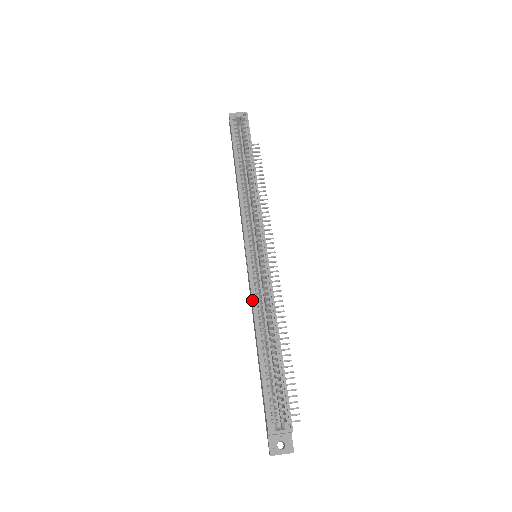
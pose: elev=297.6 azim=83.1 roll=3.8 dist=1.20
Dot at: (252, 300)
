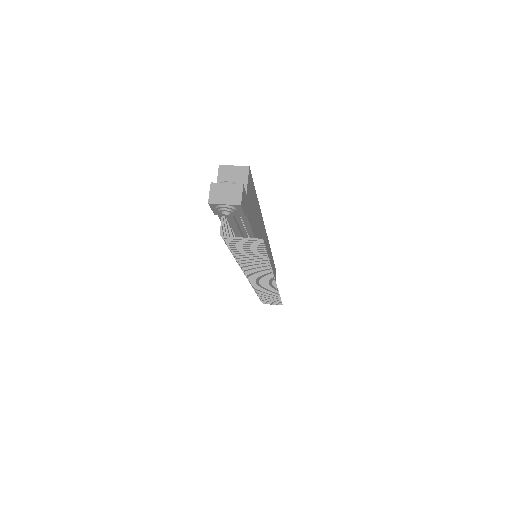
Dot at: occluded
